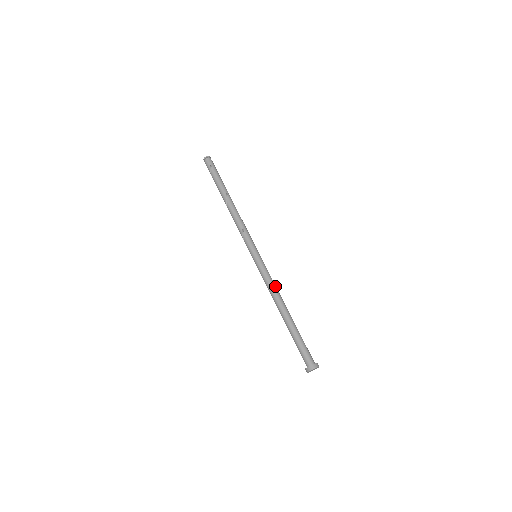
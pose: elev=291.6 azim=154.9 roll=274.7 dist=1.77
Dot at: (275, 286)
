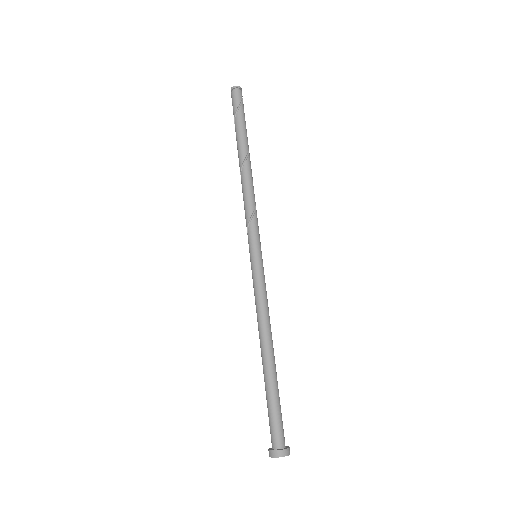
Dot at: occluded
